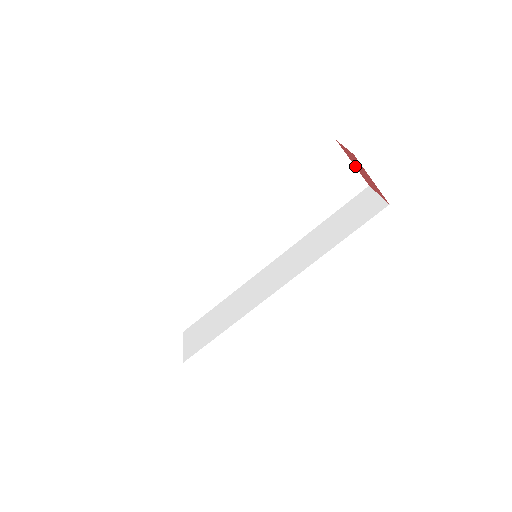
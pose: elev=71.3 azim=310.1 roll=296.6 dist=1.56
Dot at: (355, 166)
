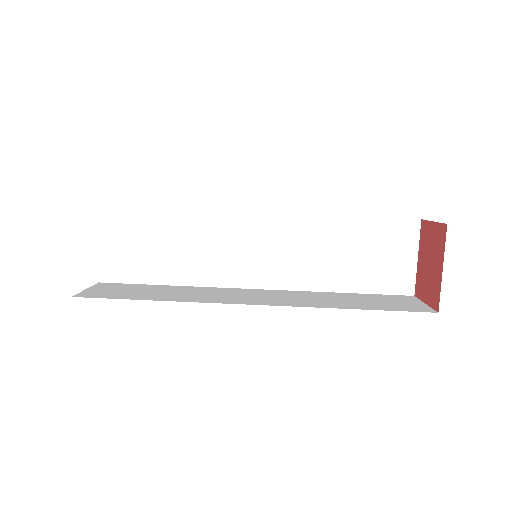
Dot at: (418, 262)
